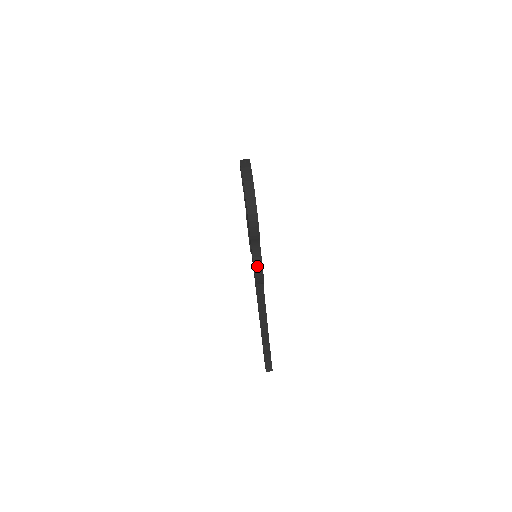
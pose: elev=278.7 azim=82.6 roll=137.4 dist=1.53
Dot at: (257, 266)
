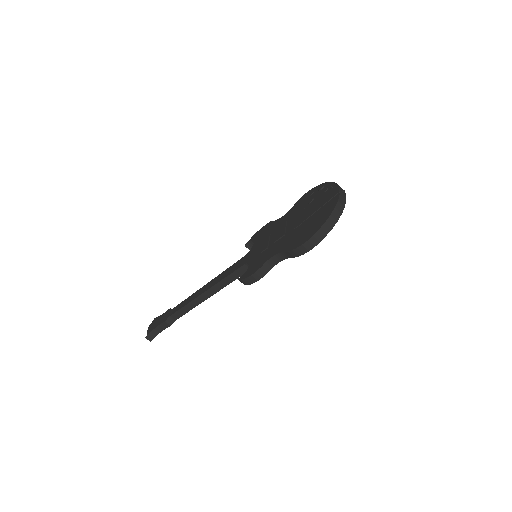
Dot at: (262, 271)
